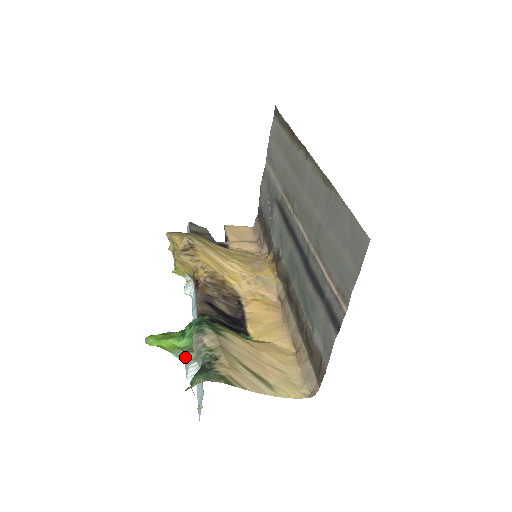
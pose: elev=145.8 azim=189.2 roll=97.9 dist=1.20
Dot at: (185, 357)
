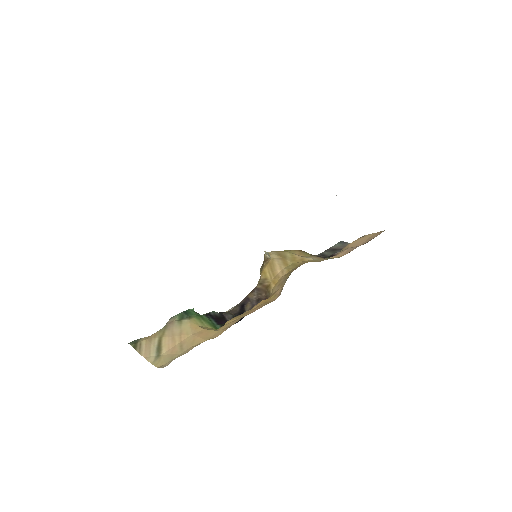
Dot at: occluded
